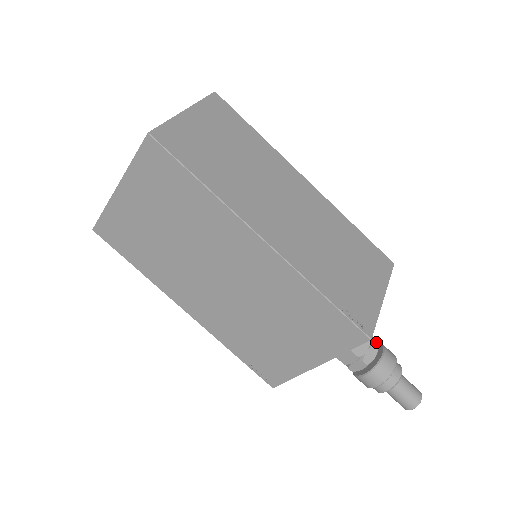
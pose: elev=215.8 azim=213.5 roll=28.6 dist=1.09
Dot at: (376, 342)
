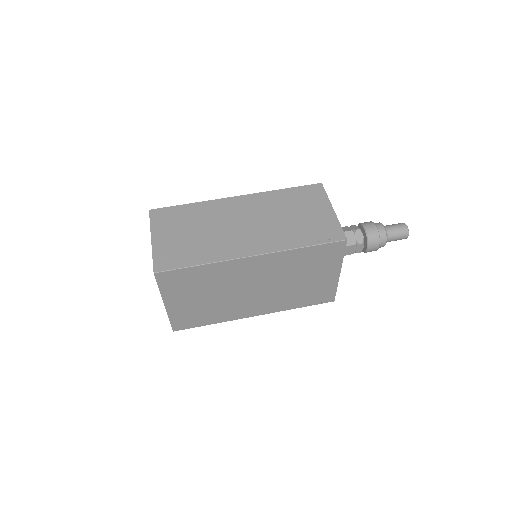
Dot at: (356, 226)
